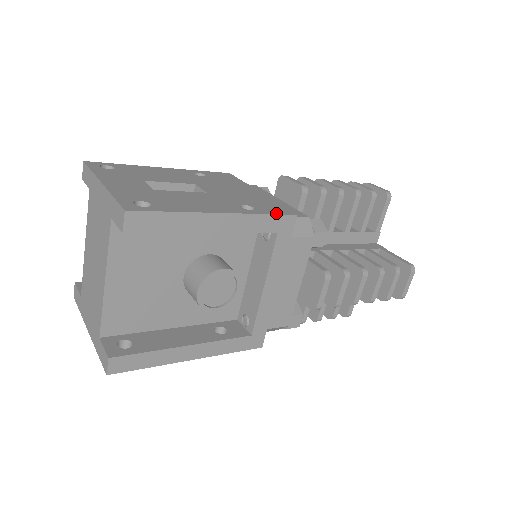
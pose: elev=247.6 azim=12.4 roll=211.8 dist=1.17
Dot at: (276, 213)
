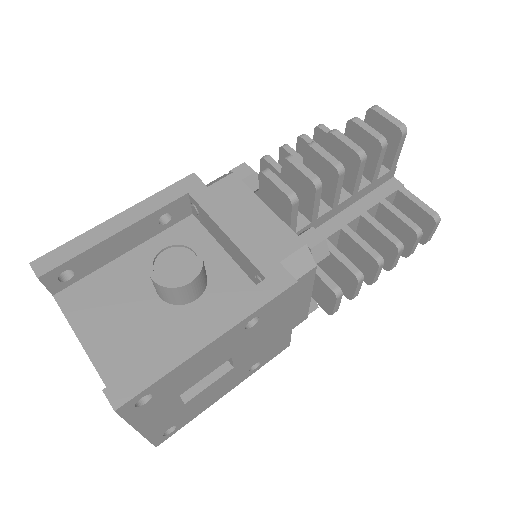
Dot at: (173, 186)
